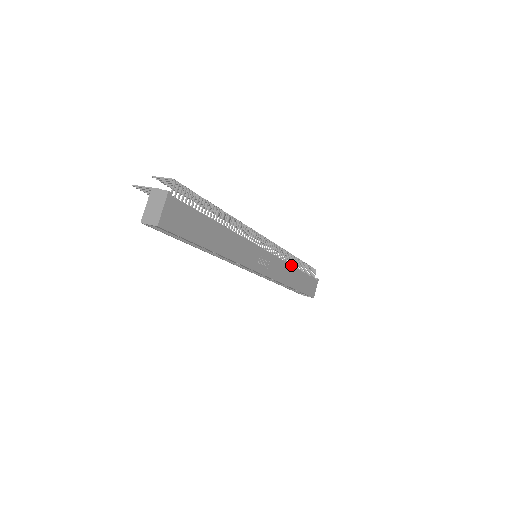
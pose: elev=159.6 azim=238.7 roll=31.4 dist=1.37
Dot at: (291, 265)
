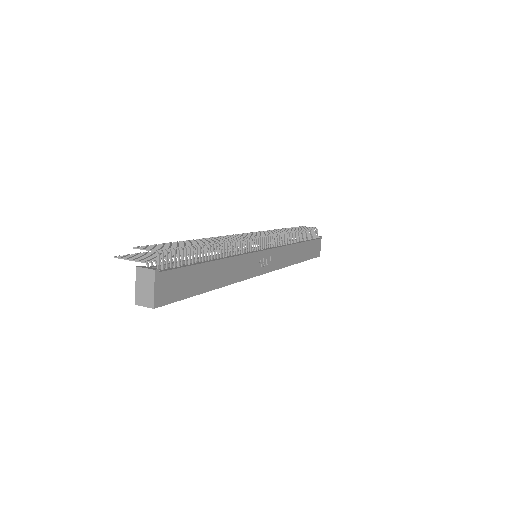
Dot at: (292, 244)
